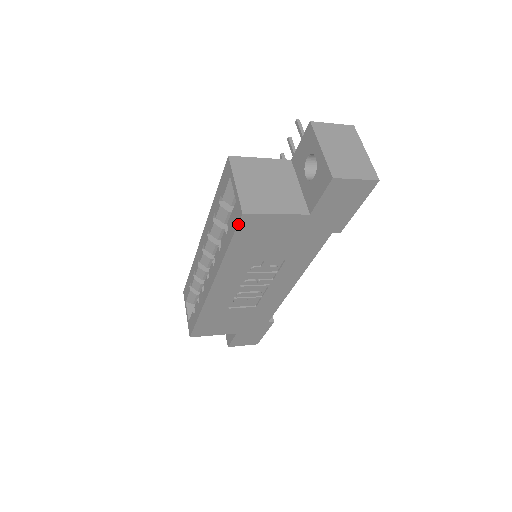
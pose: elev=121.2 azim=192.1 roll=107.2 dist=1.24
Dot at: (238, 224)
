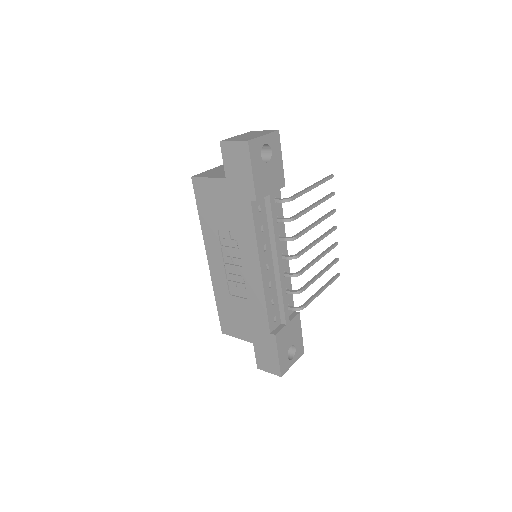
Dot at: (193, 187)
